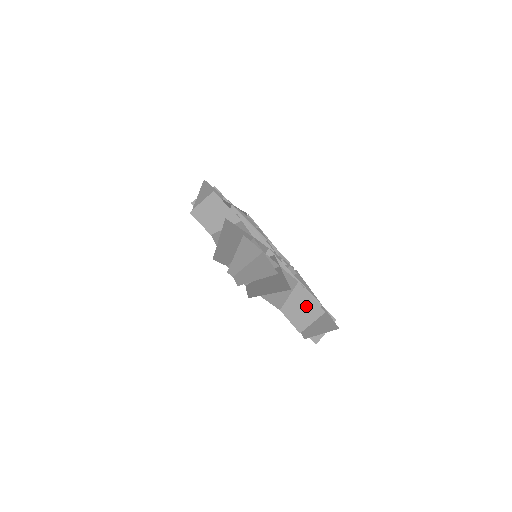
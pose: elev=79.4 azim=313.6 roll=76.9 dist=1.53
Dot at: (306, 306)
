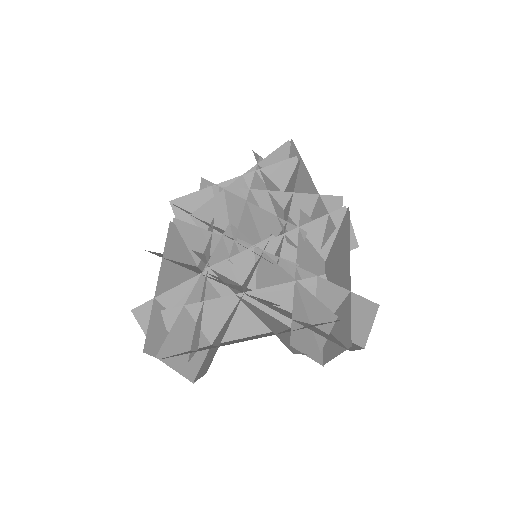
Dot at: (314, 315)
